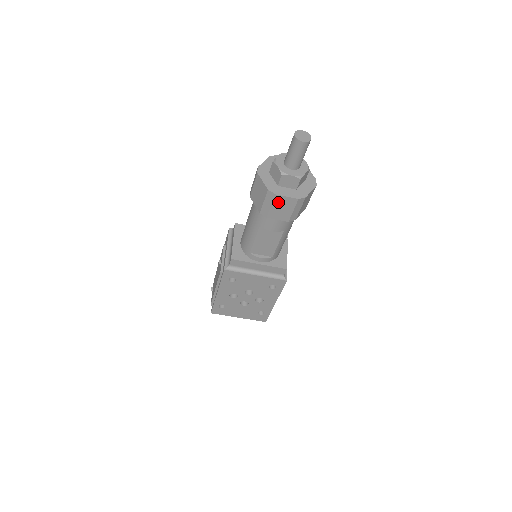
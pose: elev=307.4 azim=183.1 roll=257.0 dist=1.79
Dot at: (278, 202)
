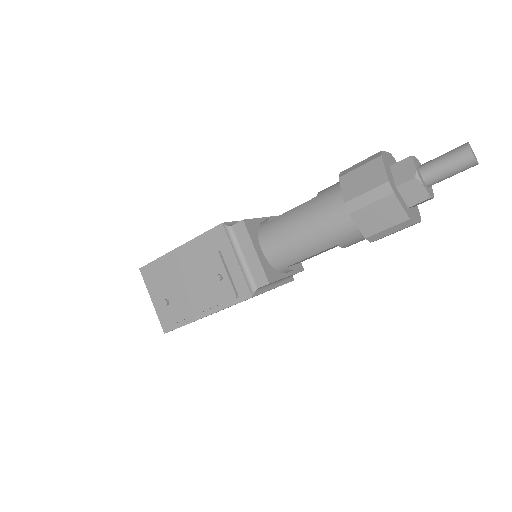
Dot at: occluded
